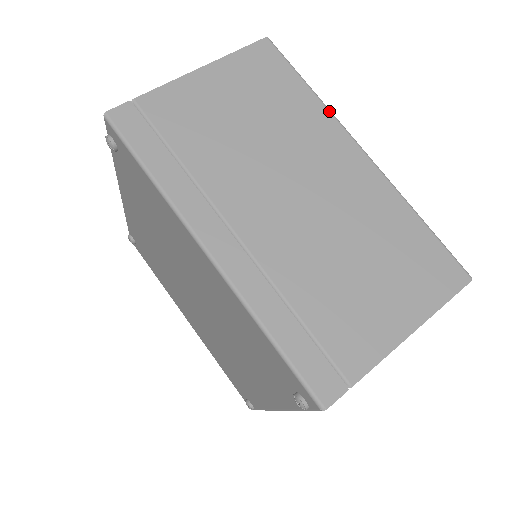
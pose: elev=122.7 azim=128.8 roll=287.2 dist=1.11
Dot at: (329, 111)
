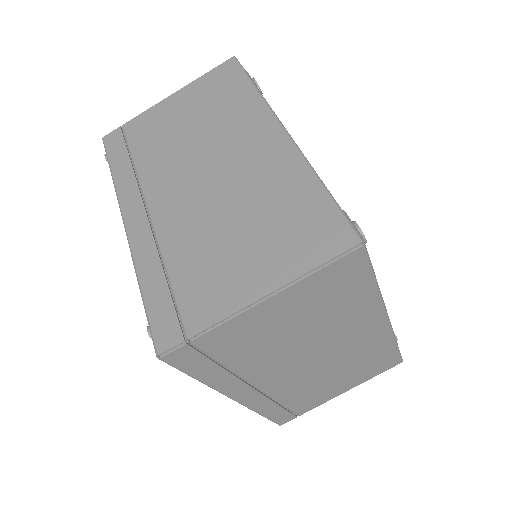
Dot at: (380, 300)
